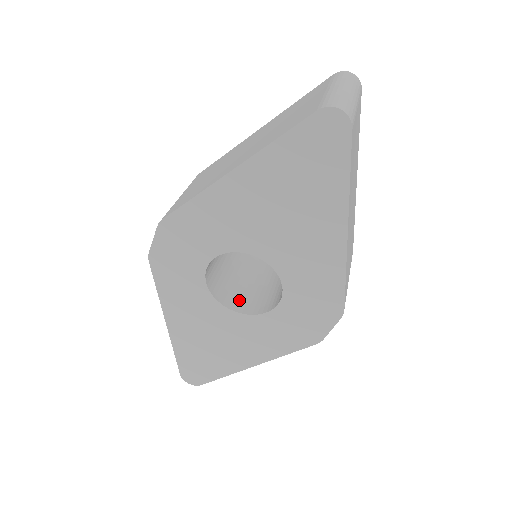
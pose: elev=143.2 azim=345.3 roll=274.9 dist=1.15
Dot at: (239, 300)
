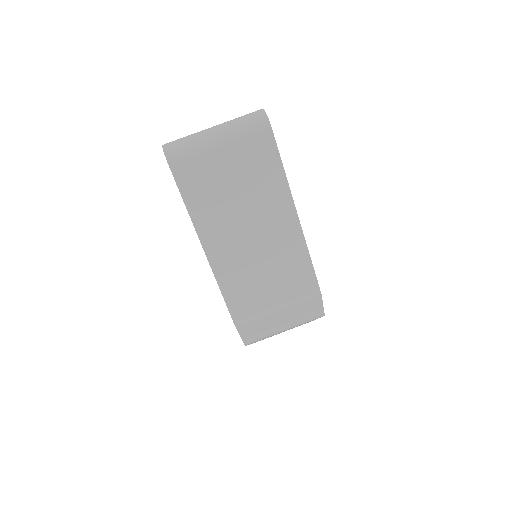
Dot at: occluded
